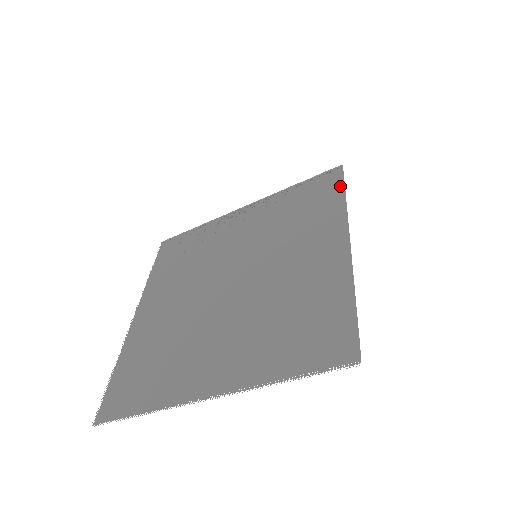
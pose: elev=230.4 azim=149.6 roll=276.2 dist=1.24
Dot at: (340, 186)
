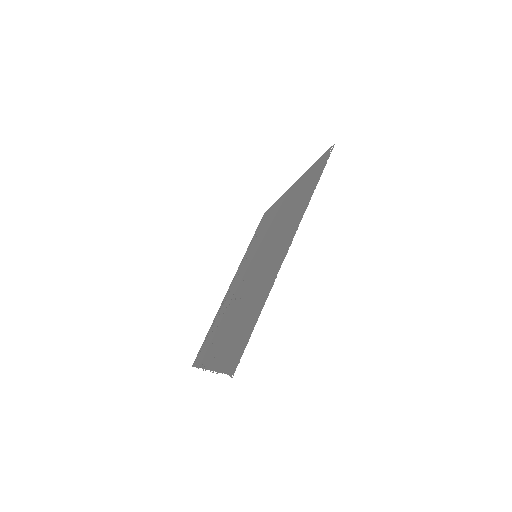
Dot at: (270, 209)
